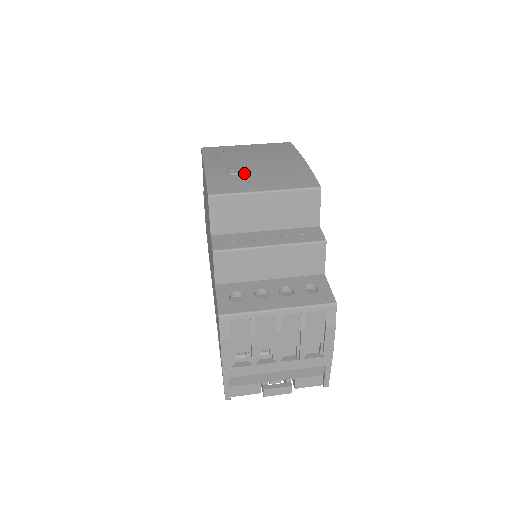
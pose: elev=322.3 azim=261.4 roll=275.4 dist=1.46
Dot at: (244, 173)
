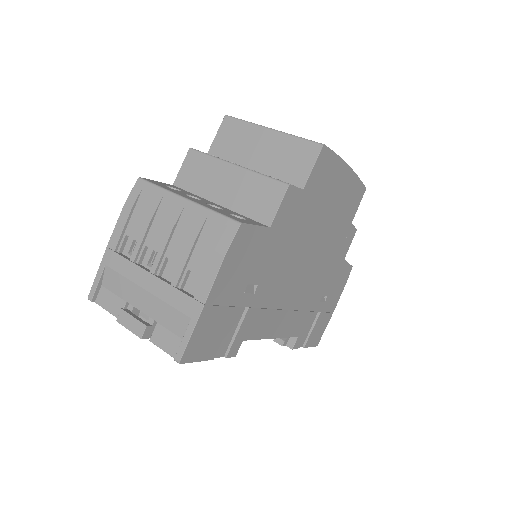
Dot at: occluded
